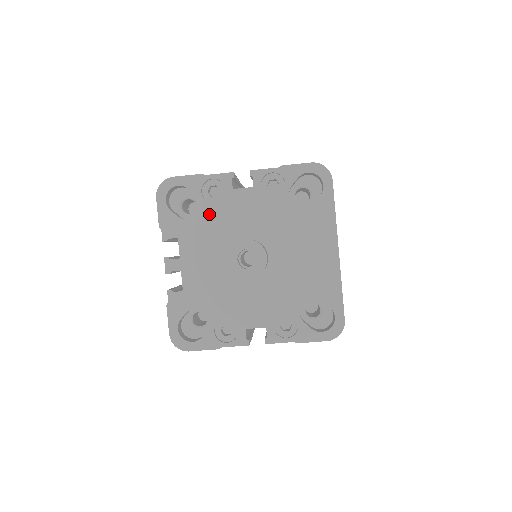
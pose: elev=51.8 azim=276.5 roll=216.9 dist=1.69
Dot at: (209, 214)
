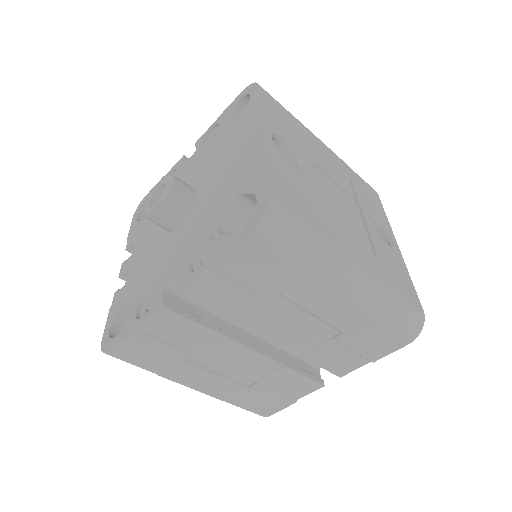
Dot at: occluded
